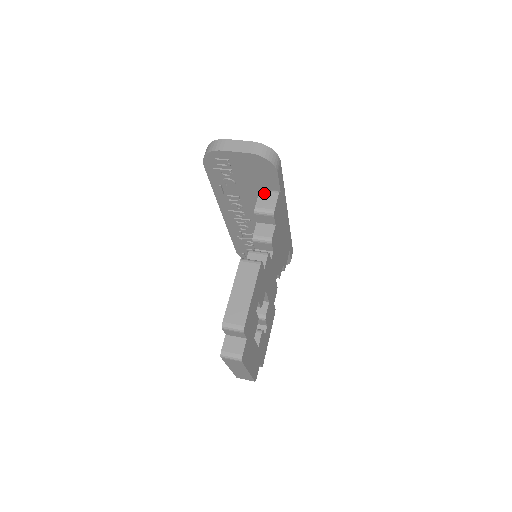
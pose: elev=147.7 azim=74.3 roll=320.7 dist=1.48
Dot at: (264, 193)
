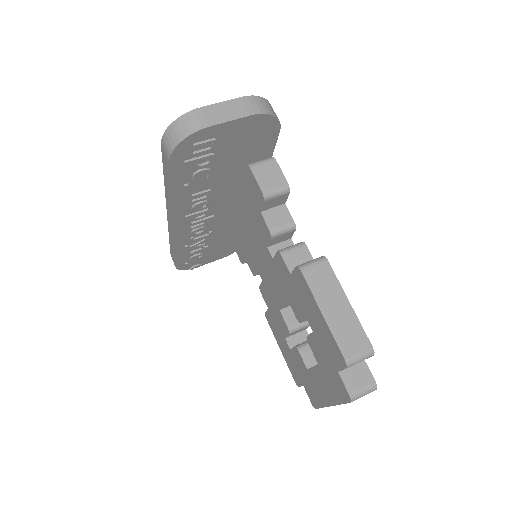
Dot at: (258, 168)
